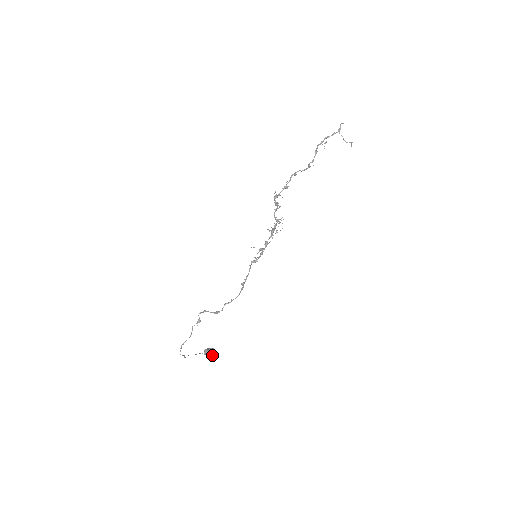
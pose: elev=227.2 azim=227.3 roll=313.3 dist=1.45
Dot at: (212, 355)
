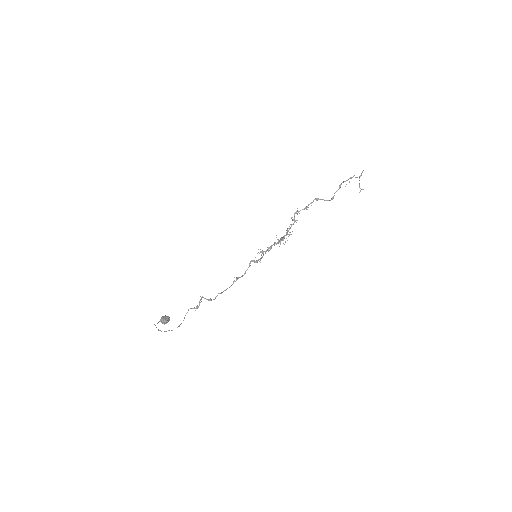
Dot at: occluded
